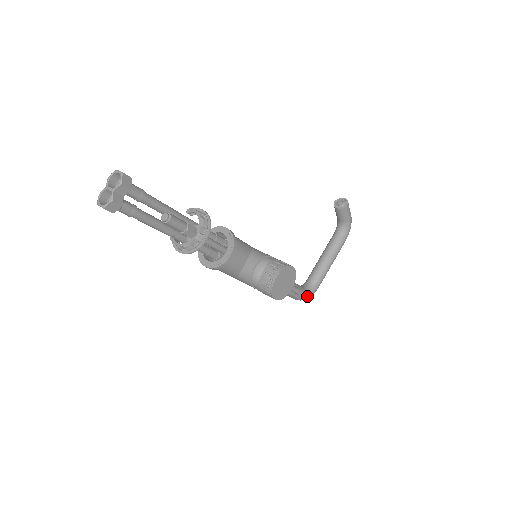
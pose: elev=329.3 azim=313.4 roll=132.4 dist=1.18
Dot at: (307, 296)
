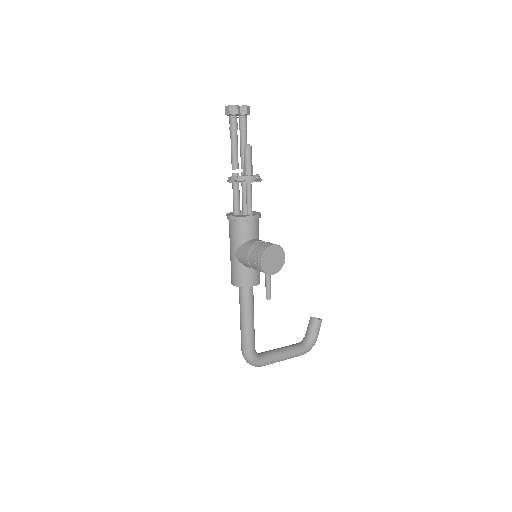
Dot at: (253, 357)
